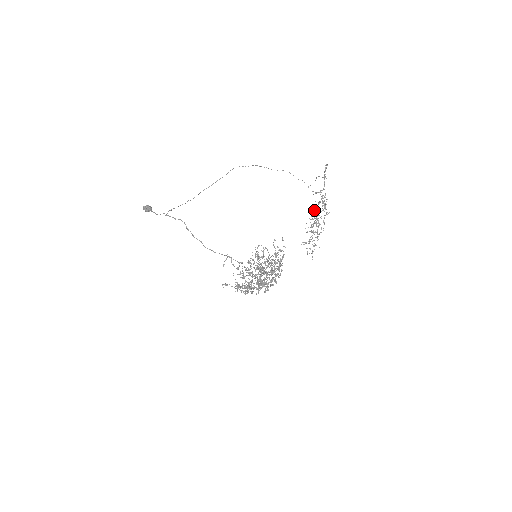
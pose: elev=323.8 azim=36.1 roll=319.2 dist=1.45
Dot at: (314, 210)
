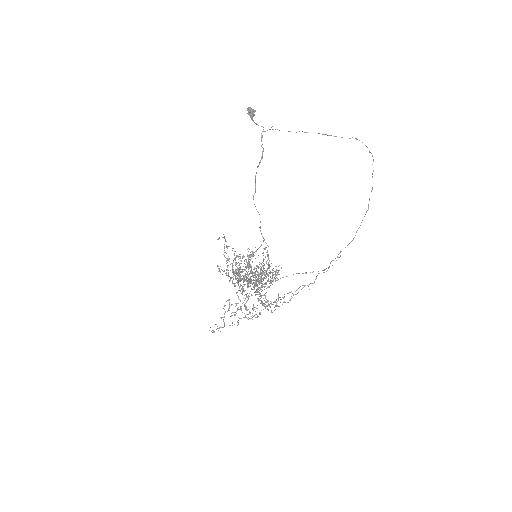
Dot at: (238, 303)
